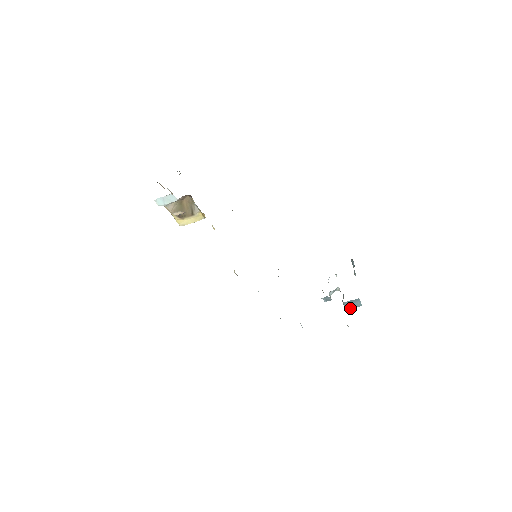
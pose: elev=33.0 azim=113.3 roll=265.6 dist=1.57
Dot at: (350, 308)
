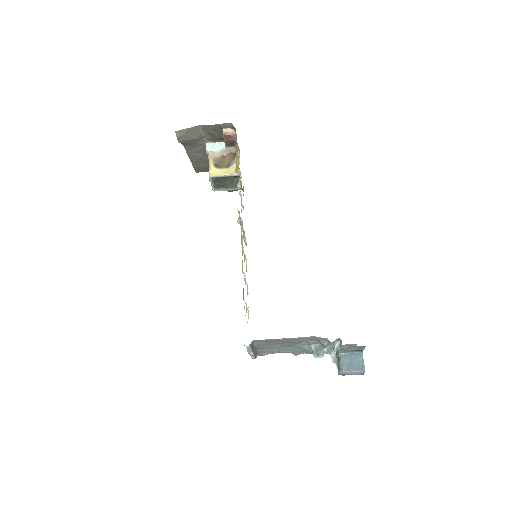
Dot at: (348, 370)
